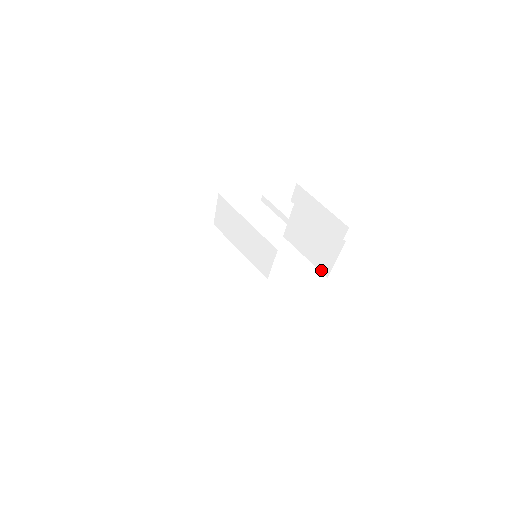
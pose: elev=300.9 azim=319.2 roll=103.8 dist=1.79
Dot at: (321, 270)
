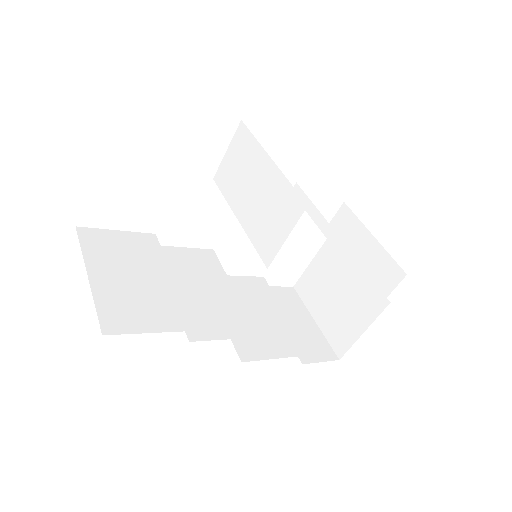
Dot at: (333, 346)
